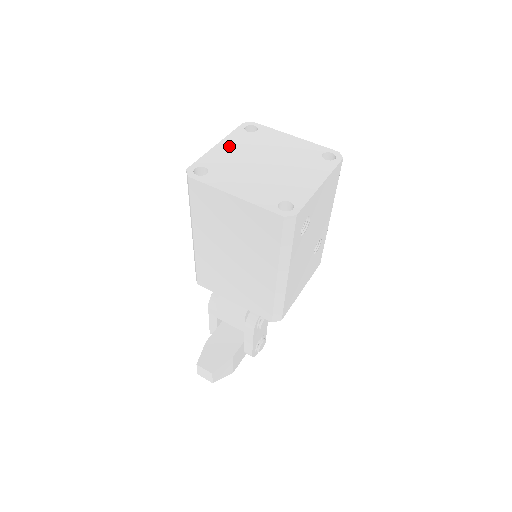
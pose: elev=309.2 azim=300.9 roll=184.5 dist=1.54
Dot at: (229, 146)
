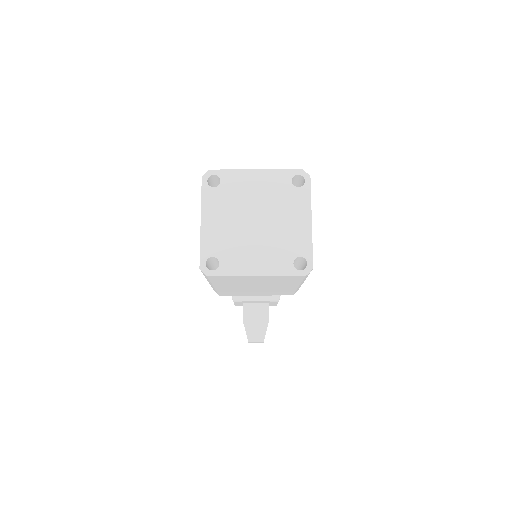
Dot at: (212, 218)
